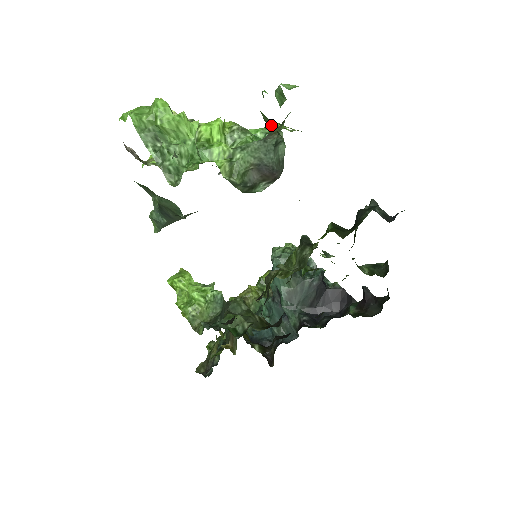
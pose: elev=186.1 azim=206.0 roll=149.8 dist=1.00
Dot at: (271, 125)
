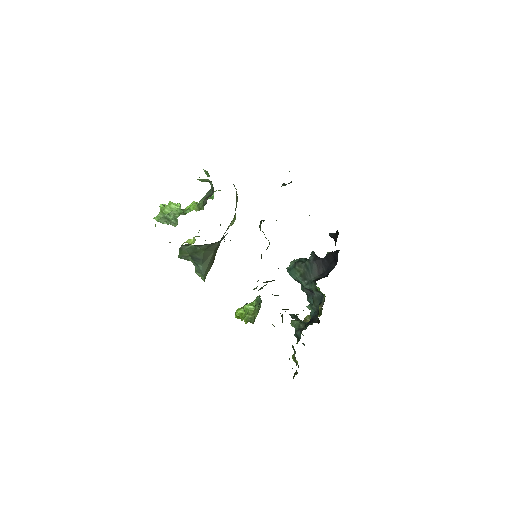
Dot at: (204, 181)
